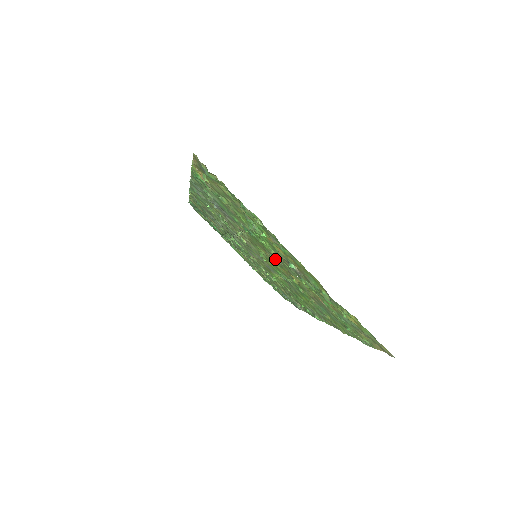
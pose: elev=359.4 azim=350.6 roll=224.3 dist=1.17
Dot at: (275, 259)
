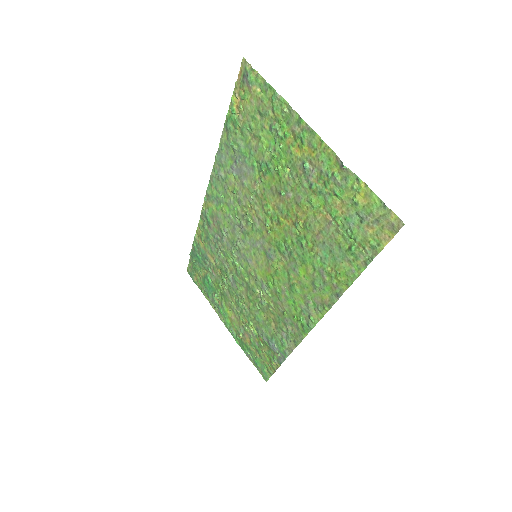
Dot at: (285, 198)
